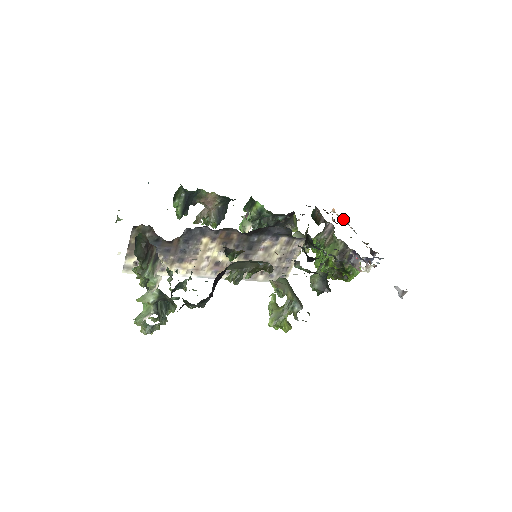
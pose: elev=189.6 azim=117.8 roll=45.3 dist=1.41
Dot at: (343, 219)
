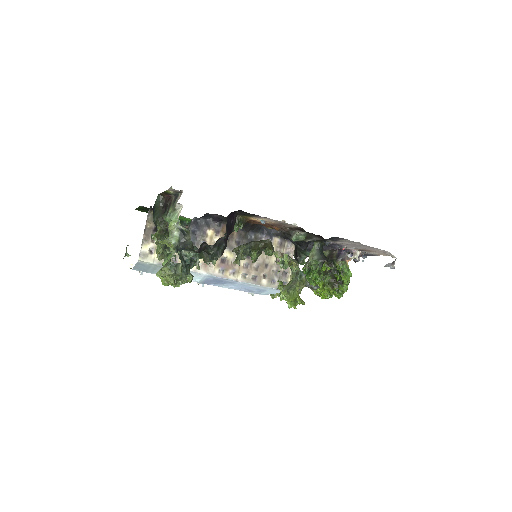
Dot at: occluded
